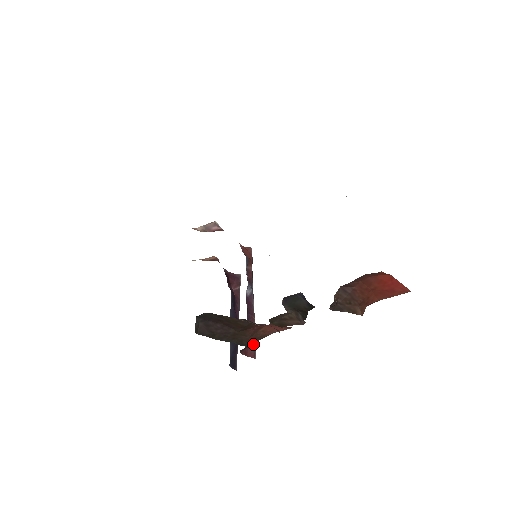
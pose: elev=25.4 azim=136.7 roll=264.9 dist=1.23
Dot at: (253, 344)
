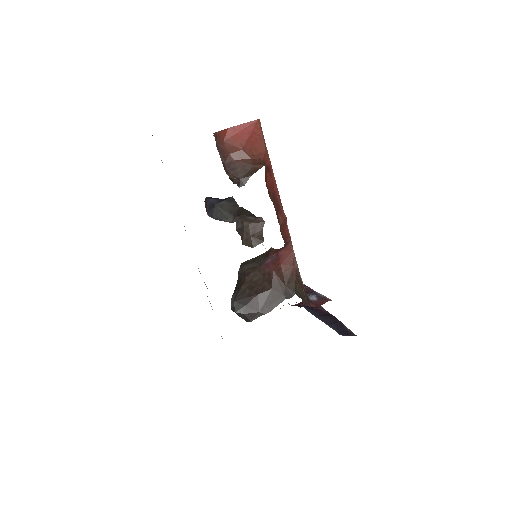
Dot at: (301, 288)
